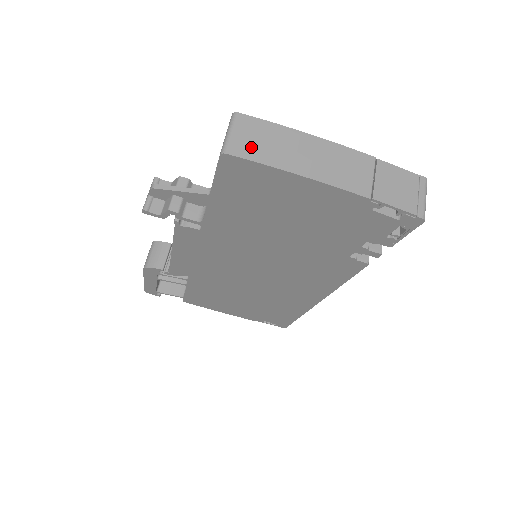
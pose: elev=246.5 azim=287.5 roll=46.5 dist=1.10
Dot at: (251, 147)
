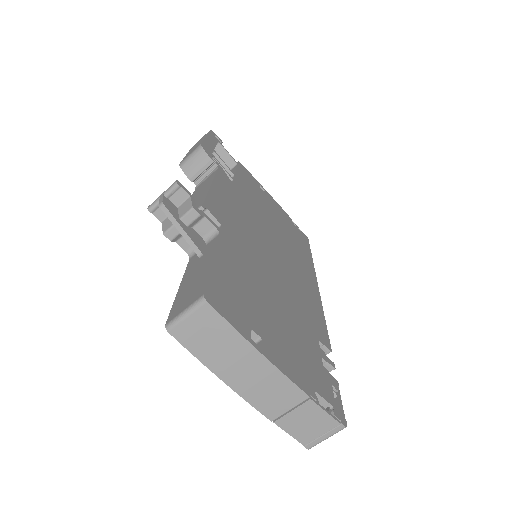
Dot at: (195, 338)
